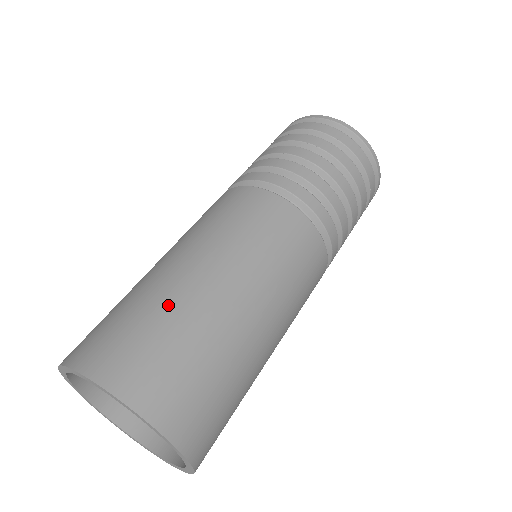
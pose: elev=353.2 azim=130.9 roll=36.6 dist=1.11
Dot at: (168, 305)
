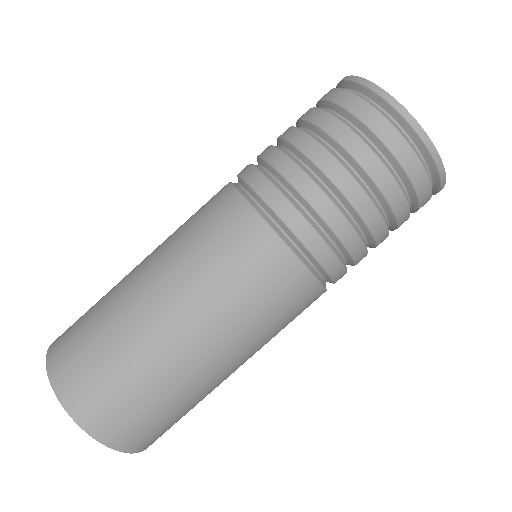
Dot at: (109, 310)
